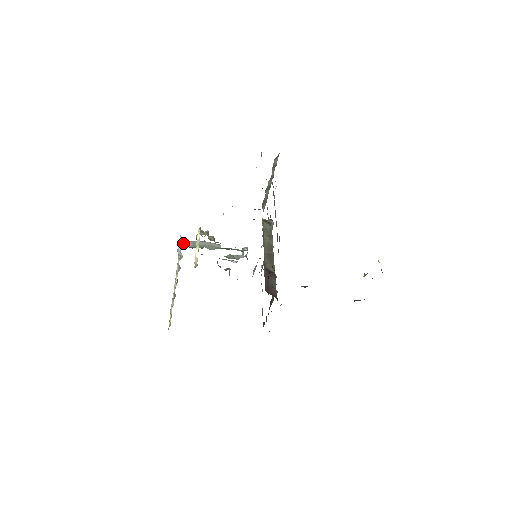
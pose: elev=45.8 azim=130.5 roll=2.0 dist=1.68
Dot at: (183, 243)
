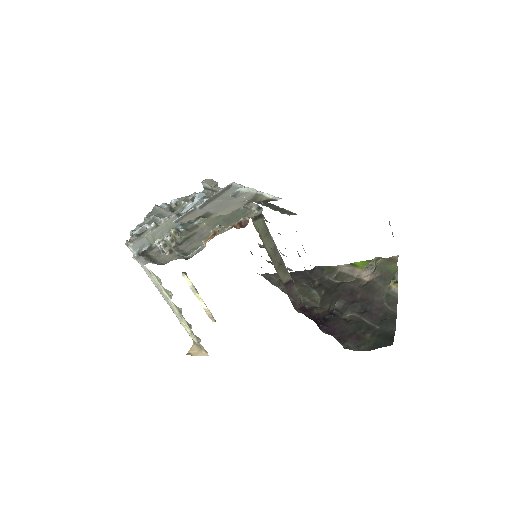
Dot at: (135, 249)
